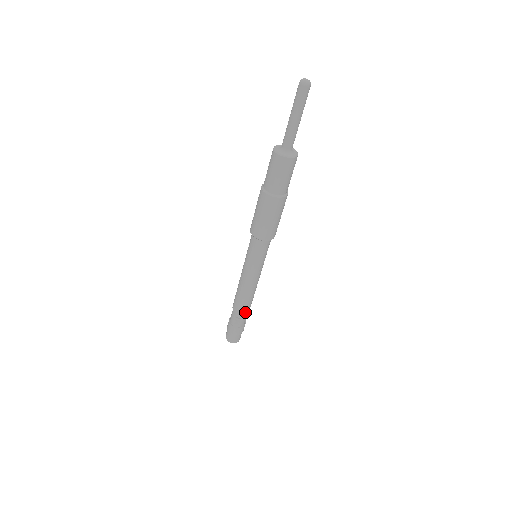
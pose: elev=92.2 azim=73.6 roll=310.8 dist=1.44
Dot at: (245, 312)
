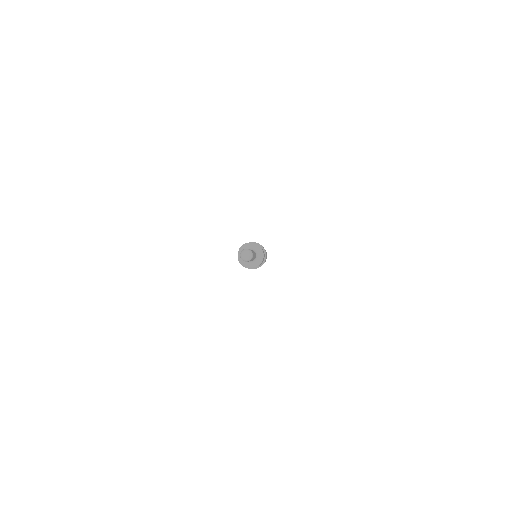
Dot at: occluded
